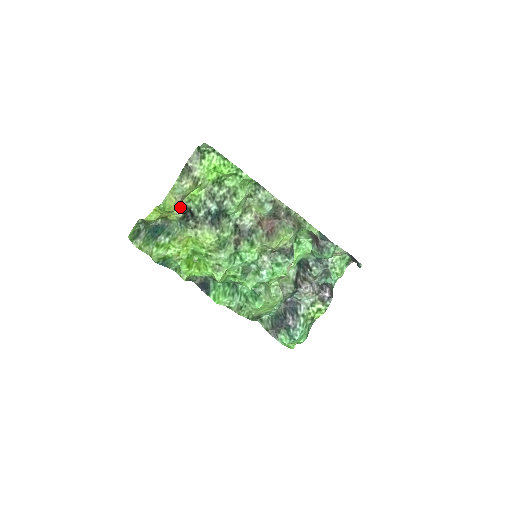
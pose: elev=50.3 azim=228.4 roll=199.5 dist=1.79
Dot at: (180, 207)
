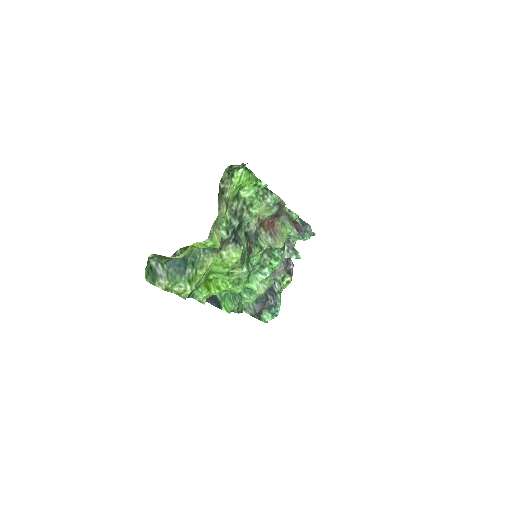
Dot at: (210, 234)
